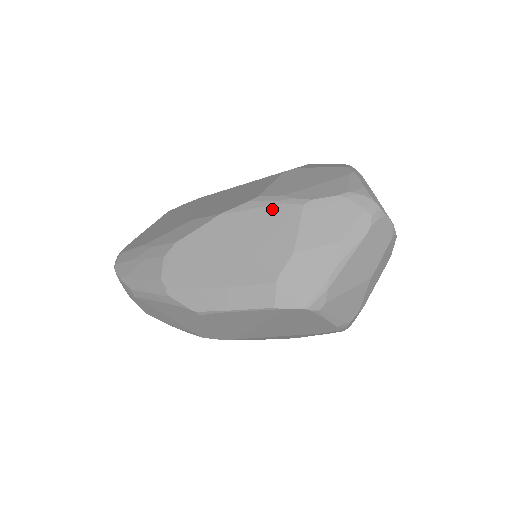
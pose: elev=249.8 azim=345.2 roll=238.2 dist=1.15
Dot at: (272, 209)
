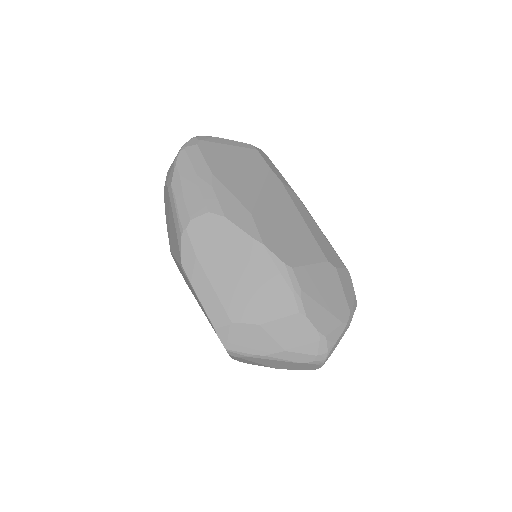
Dot at: (286, 288)
